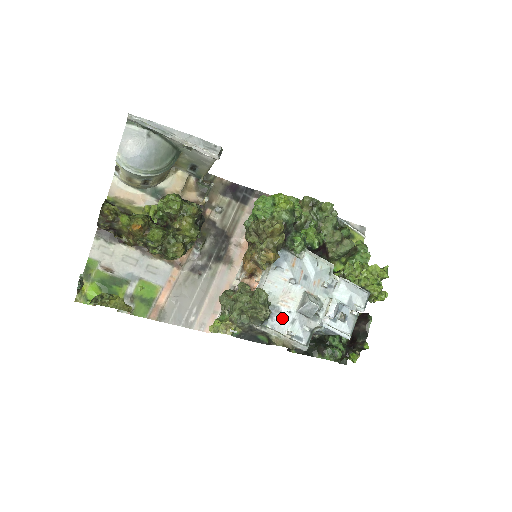
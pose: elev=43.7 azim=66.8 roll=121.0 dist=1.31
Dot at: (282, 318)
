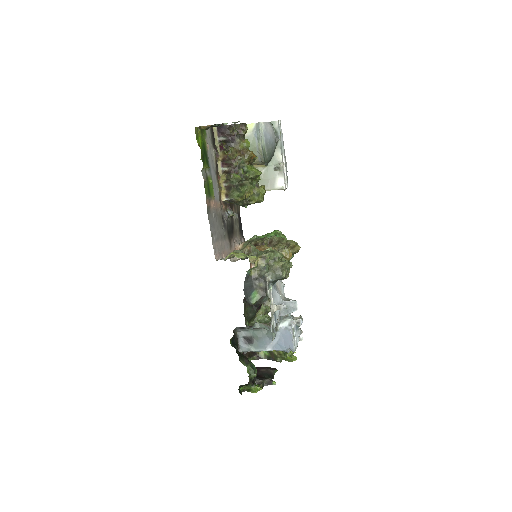
Dot at: (277, 294)
